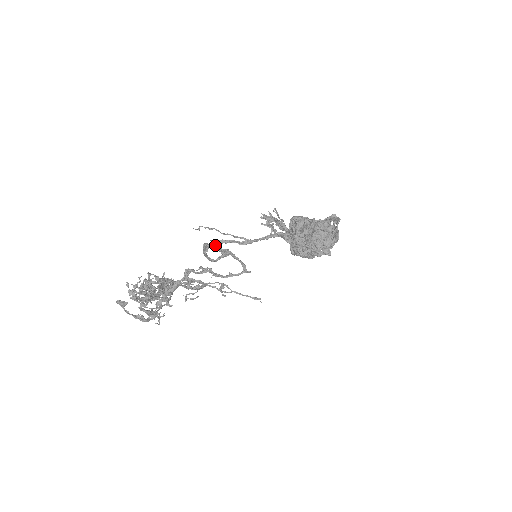
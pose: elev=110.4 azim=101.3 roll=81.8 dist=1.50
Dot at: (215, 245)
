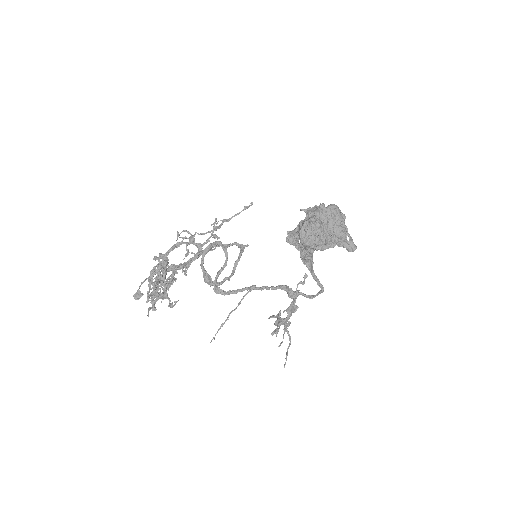
Dot at: (216, 278)
